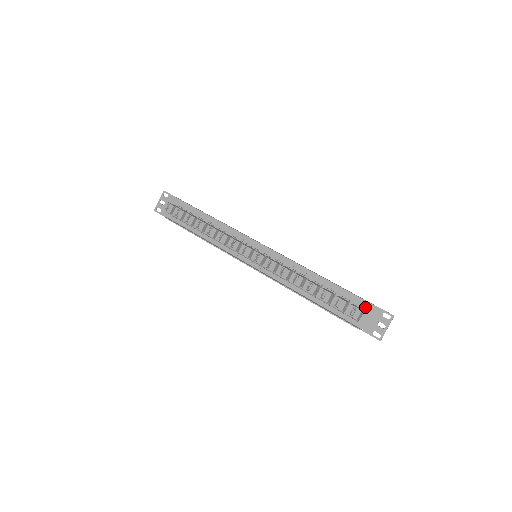
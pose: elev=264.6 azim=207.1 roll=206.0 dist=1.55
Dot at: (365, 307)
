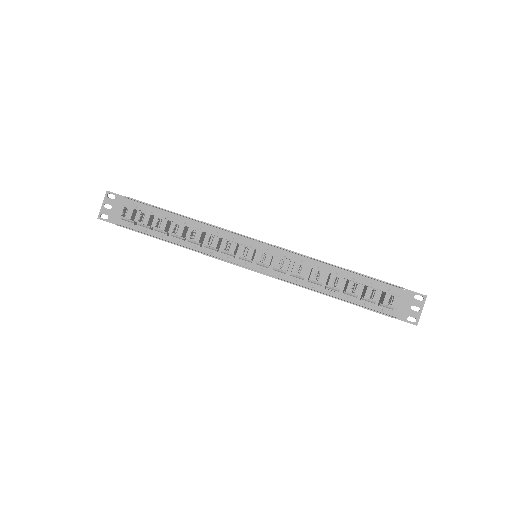
Dot at: (394, 292)
